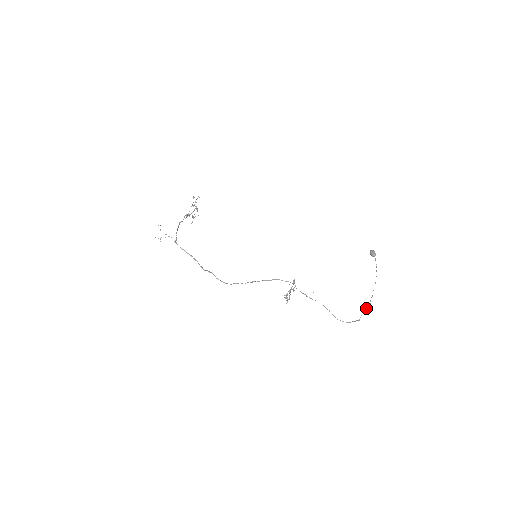
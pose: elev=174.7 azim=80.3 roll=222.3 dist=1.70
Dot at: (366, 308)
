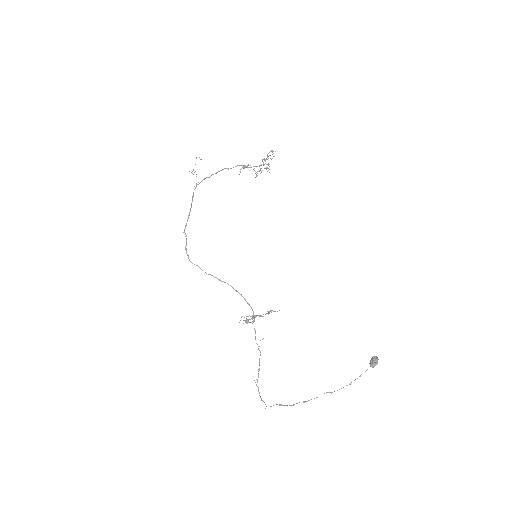
Dot at: (282, 405)
